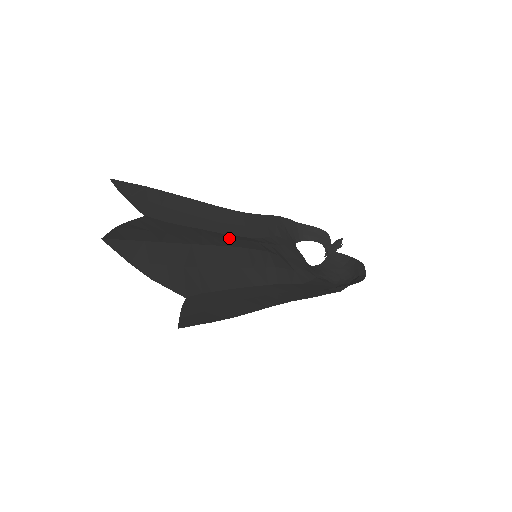
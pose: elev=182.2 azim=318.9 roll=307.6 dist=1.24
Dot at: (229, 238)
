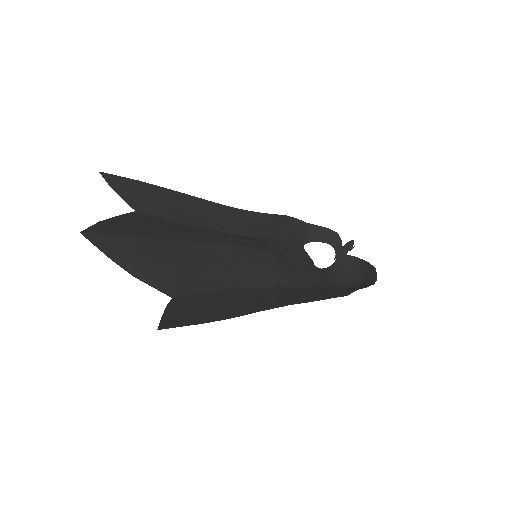
Dot at: (227, 236)
